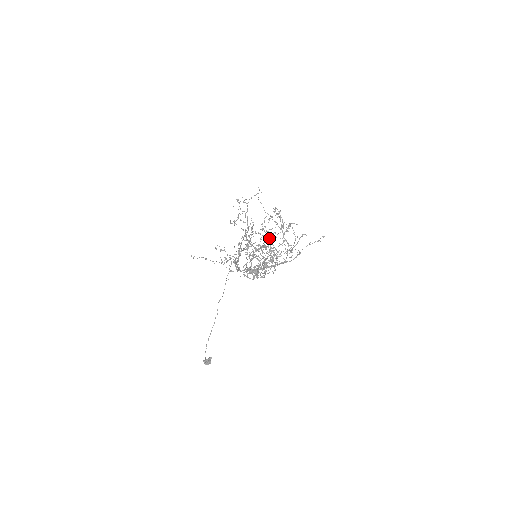
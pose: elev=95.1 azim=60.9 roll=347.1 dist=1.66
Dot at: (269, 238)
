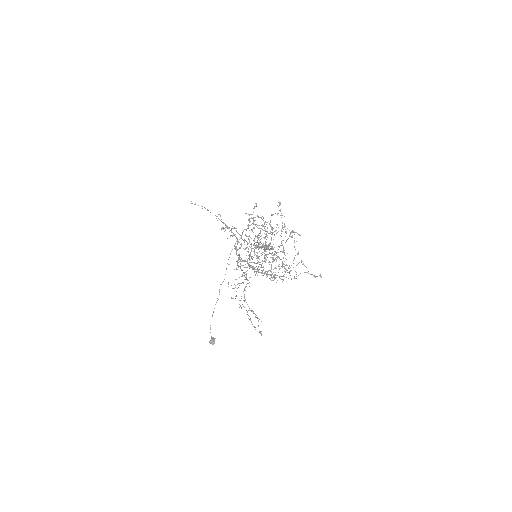
Dot at: (271, 227)
